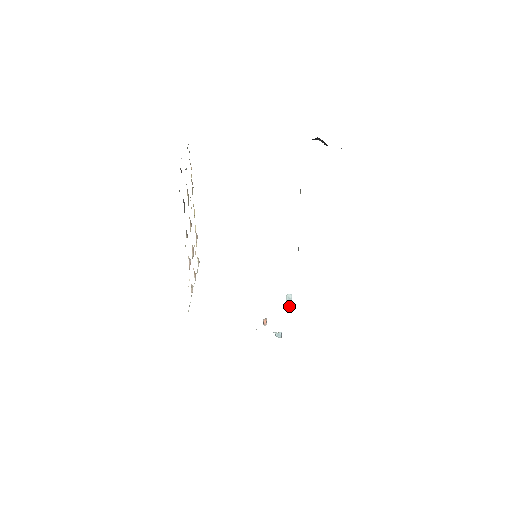
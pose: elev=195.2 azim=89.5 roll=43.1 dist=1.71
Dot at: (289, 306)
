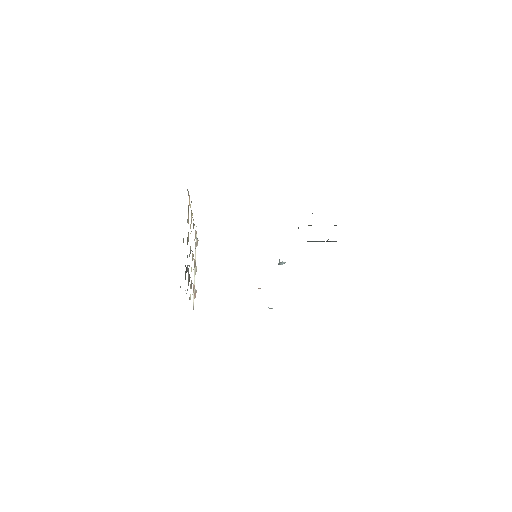
Dot at: occluded
